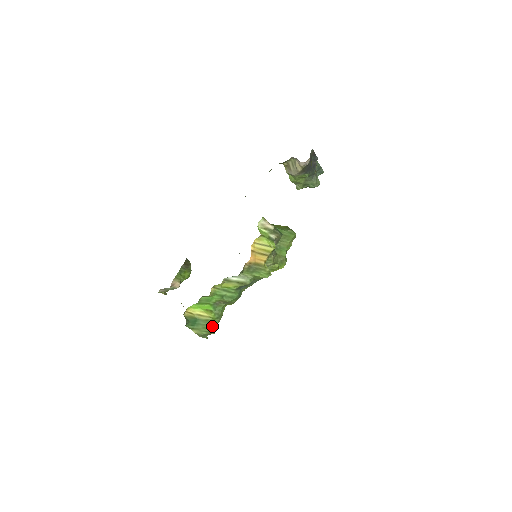
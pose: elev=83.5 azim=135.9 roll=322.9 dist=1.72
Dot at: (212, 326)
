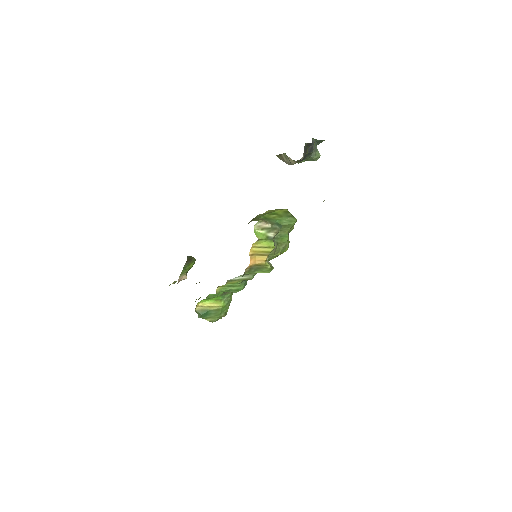
Dot at: (223, 311)
